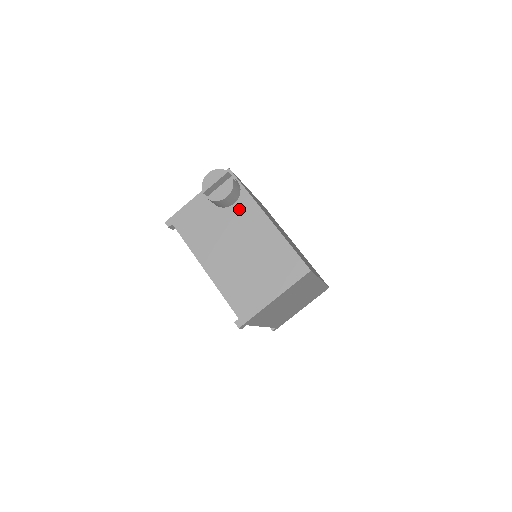
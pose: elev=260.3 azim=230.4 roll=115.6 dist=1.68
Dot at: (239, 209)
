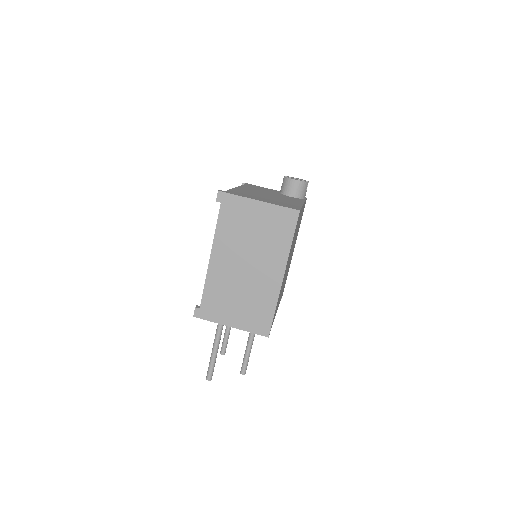
Dot at: (291, 197)
